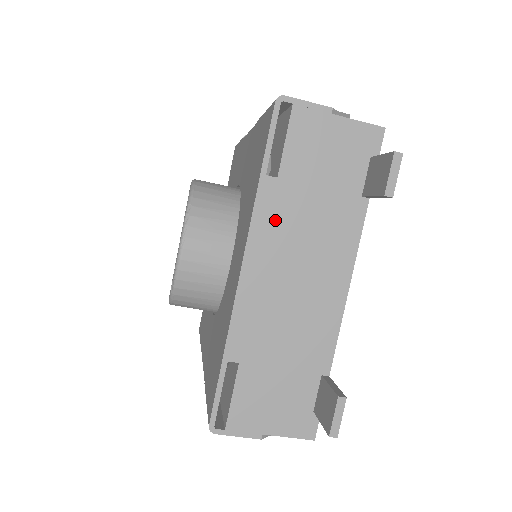
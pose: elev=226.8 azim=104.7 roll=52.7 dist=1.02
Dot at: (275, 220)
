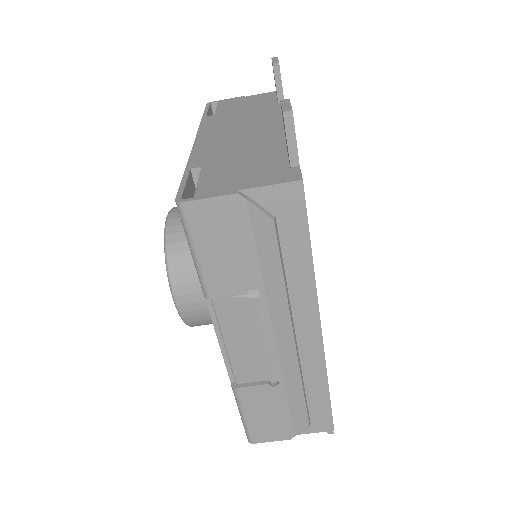
Dot at: (217, 123)
